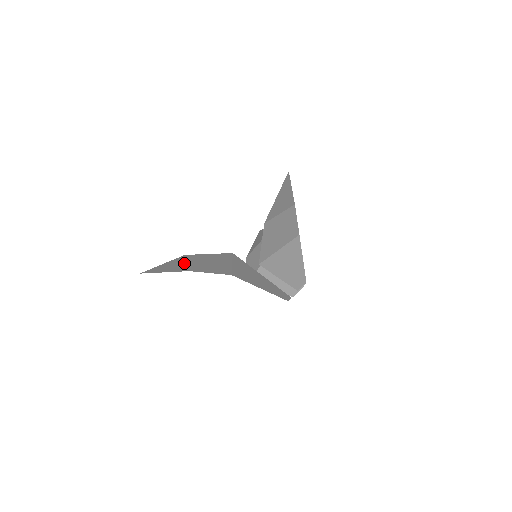
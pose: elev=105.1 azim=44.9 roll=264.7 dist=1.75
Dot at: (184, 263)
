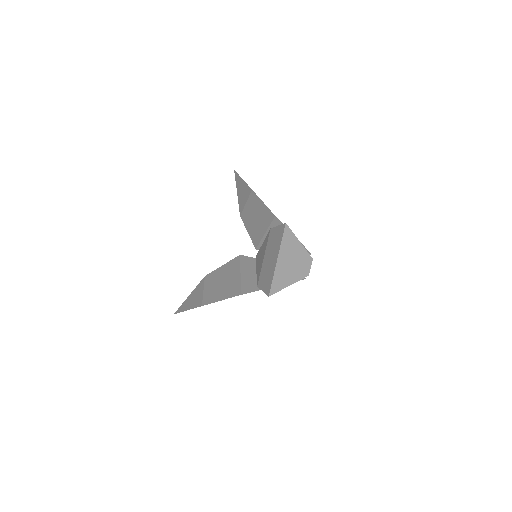
Dot at: (201, 293)
